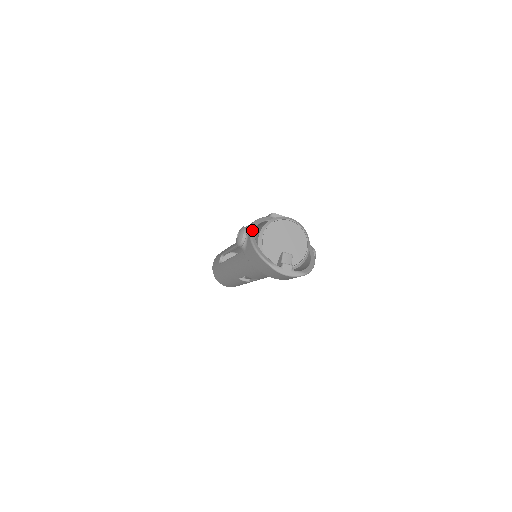
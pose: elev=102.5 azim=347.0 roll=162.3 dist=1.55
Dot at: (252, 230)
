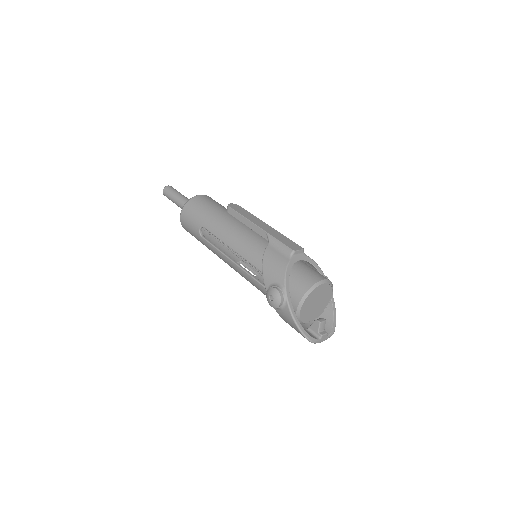
Dot at: (289, 298)
